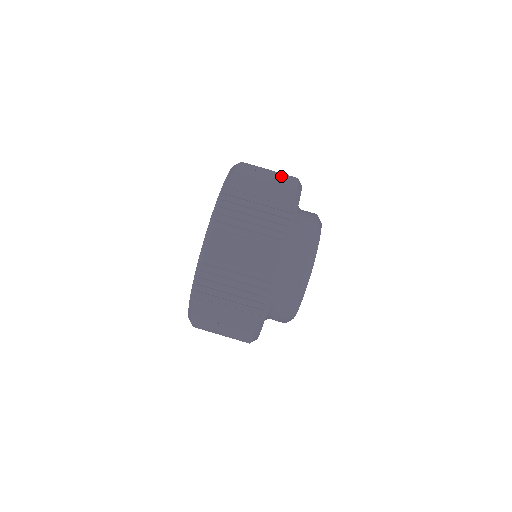
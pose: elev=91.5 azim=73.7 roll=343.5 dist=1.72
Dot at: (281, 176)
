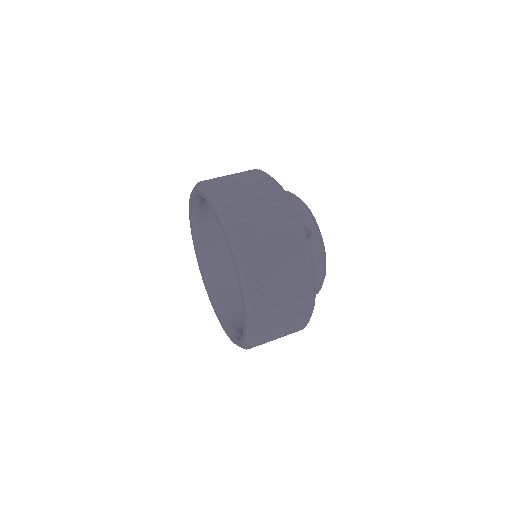
Dot at: occluded
